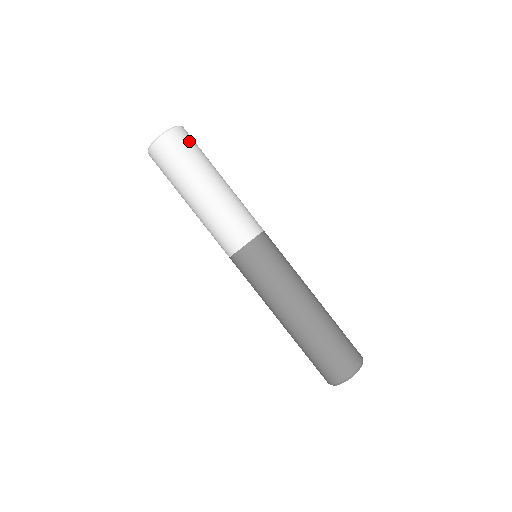
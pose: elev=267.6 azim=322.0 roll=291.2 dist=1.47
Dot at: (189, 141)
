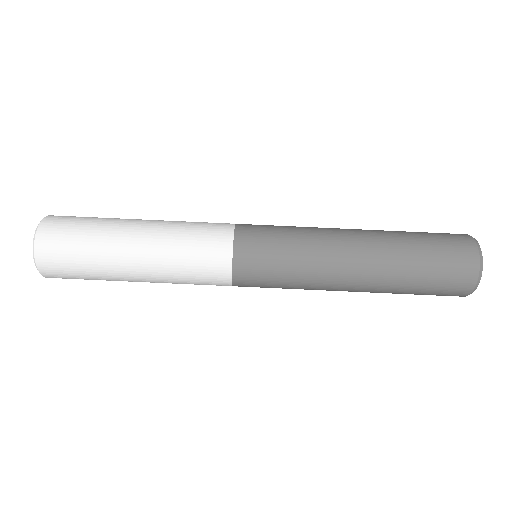
Dot at: (71, 218)
